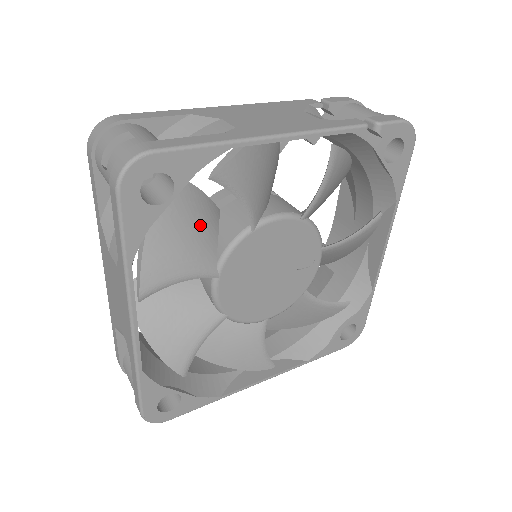
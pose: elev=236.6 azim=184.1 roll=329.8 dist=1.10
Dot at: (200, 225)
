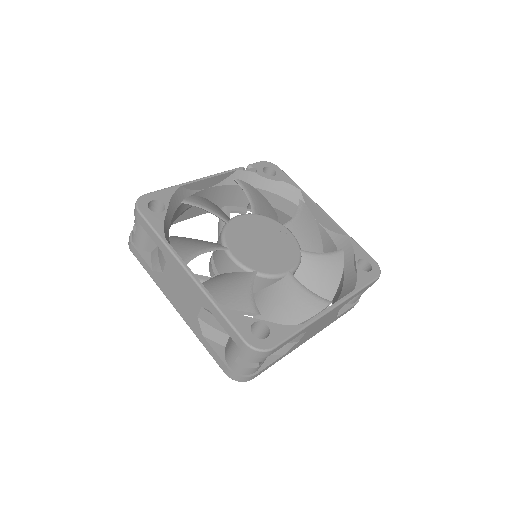
Dot at: occluded
